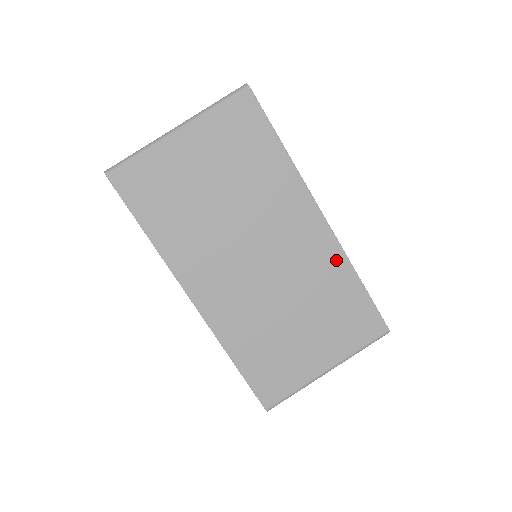
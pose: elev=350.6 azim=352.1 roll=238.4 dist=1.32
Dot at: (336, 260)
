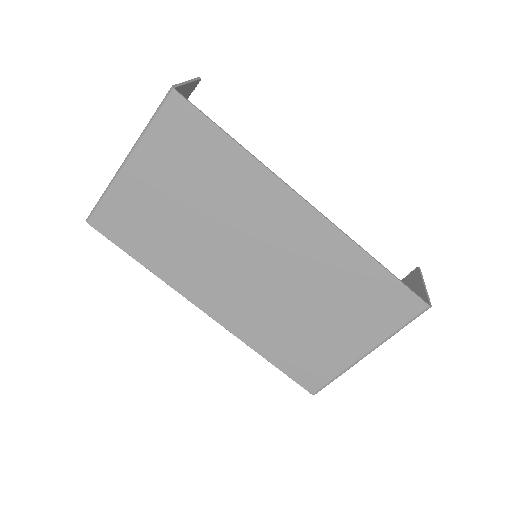
Dot at: (339, 246)
